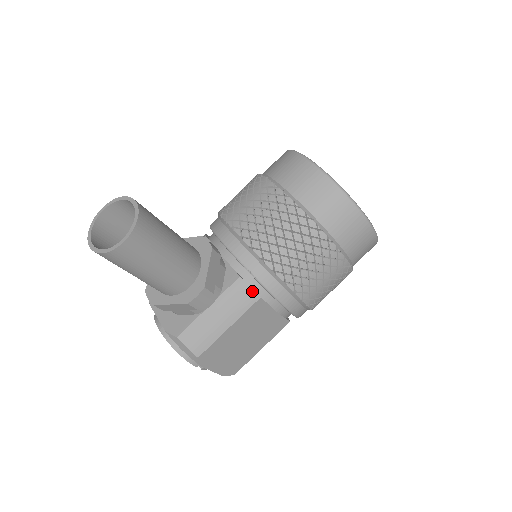
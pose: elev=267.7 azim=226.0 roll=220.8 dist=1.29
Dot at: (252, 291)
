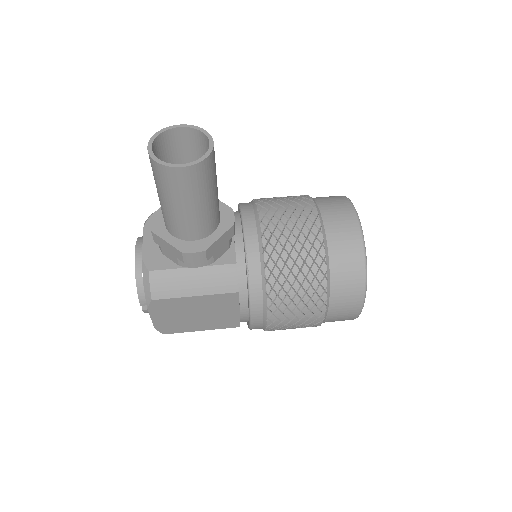
Dot at: (237, 282)
